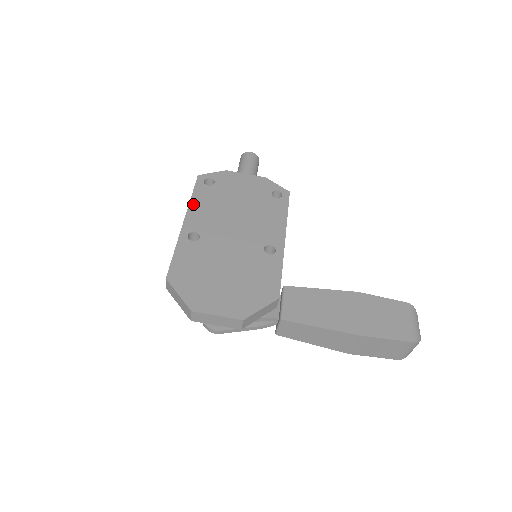
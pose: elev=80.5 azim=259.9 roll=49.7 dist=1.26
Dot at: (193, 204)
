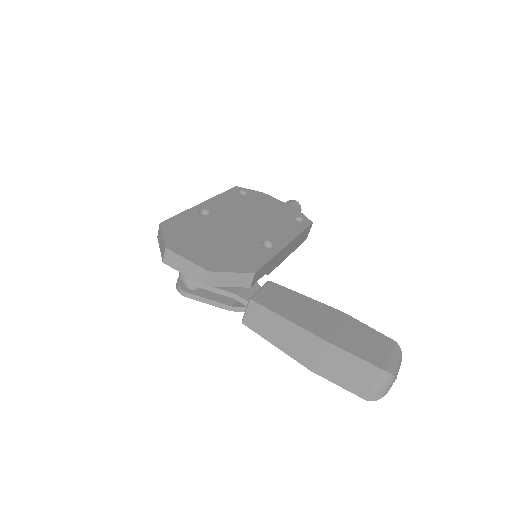
Dot at: (219, 197)
